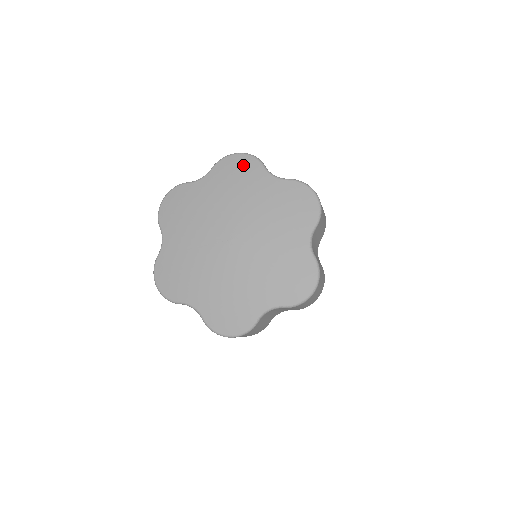
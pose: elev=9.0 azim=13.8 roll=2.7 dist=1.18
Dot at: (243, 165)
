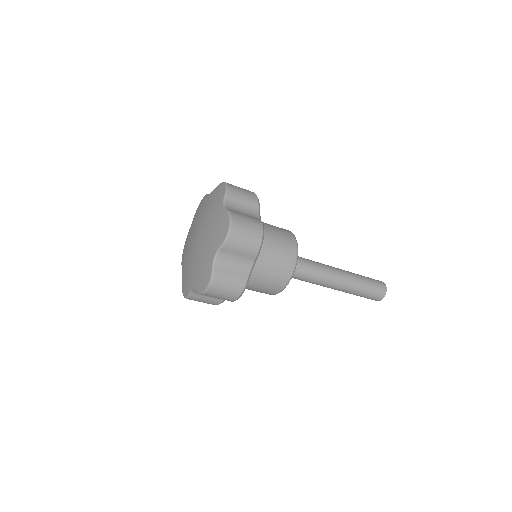
Dot at: (201, 203)
